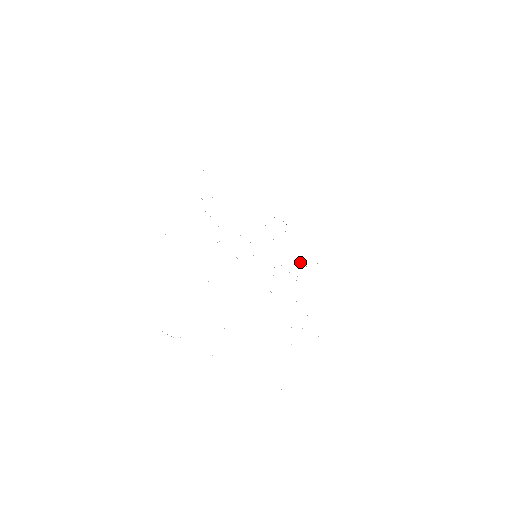
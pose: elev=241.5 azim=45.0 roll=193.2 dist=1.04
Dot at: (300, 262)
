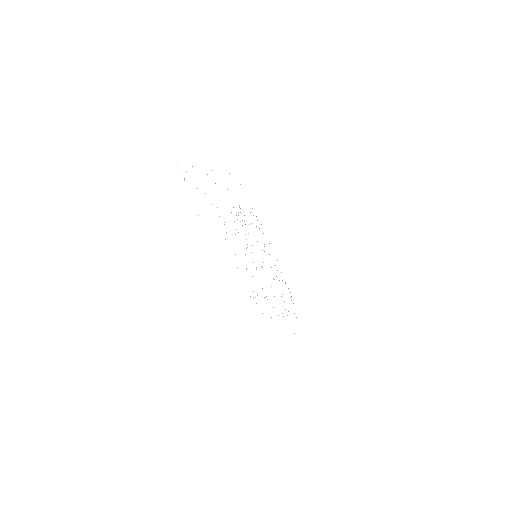
Dot at: occluded
